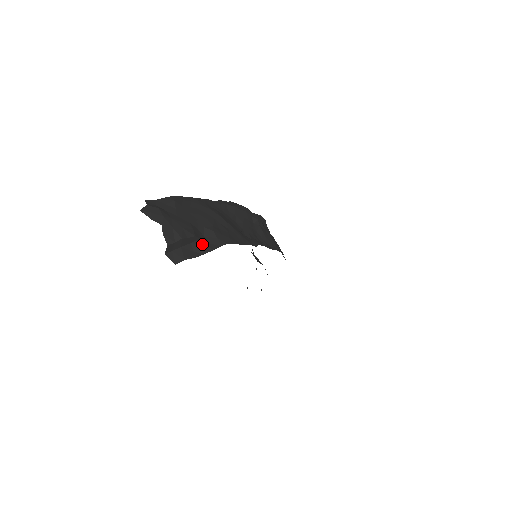
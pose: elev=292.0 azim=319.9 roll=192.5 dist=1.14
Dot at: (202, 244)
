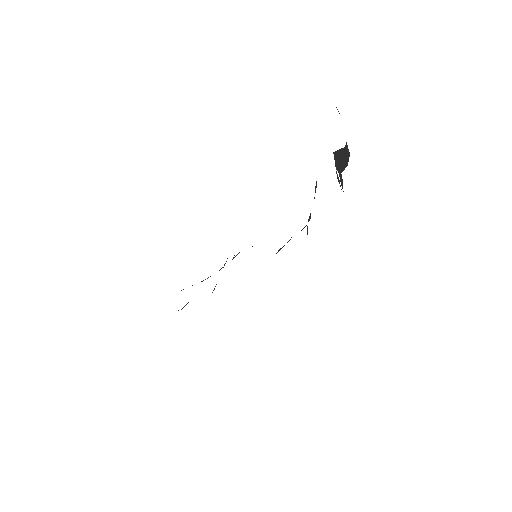
Dot at: occluded
